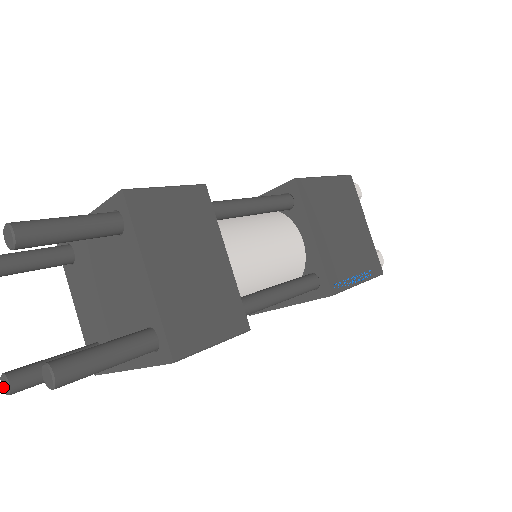
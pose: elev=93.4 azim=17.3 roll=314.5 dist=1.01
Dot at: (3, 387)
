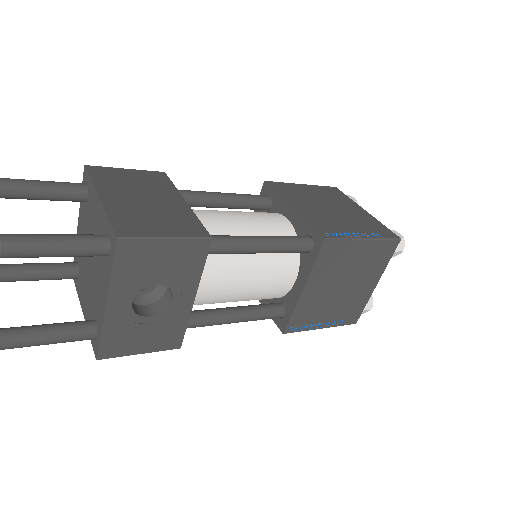
Dot at: out of frame
